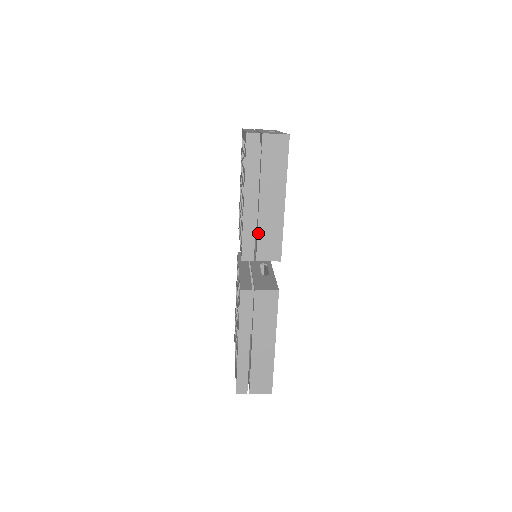
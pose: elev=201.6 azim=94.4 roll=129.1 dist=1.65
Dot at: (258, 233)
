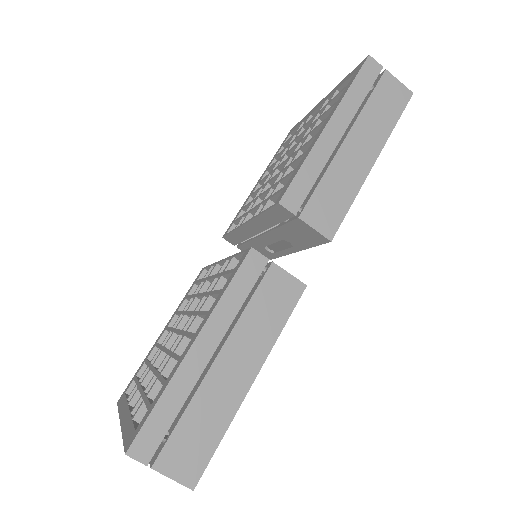
Dot at: (321, 180)
